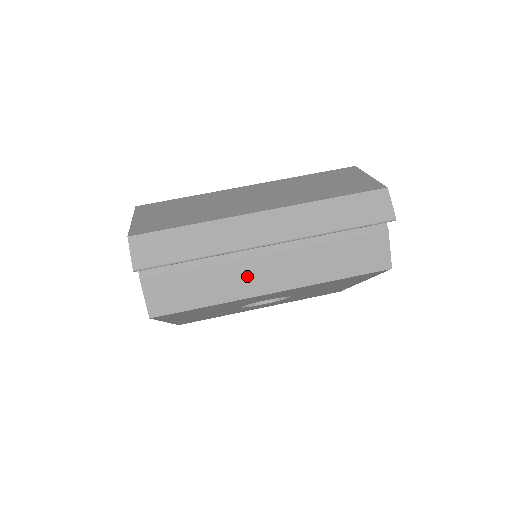
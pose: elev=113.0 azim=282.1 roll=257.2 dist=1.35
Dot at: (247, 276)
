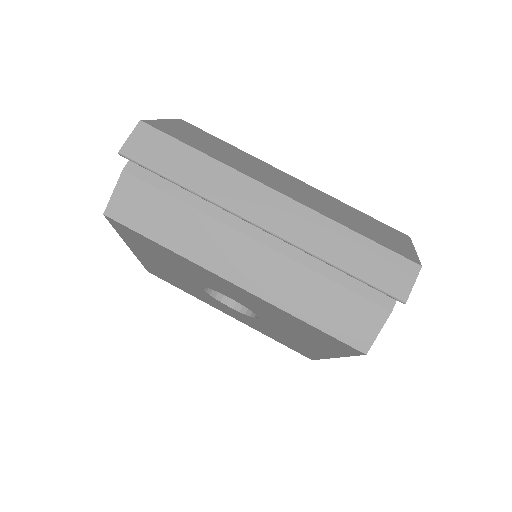
Dot at: (220, 246)
